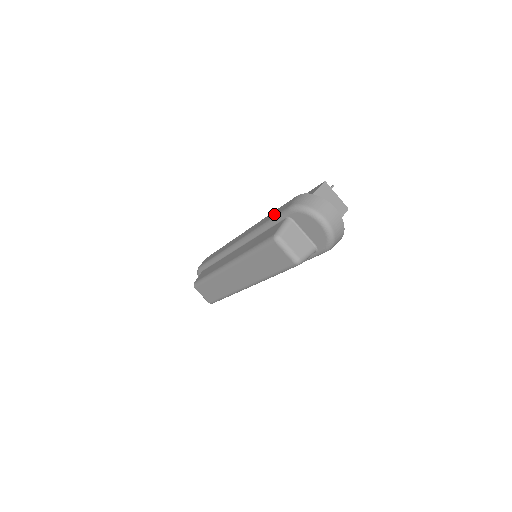
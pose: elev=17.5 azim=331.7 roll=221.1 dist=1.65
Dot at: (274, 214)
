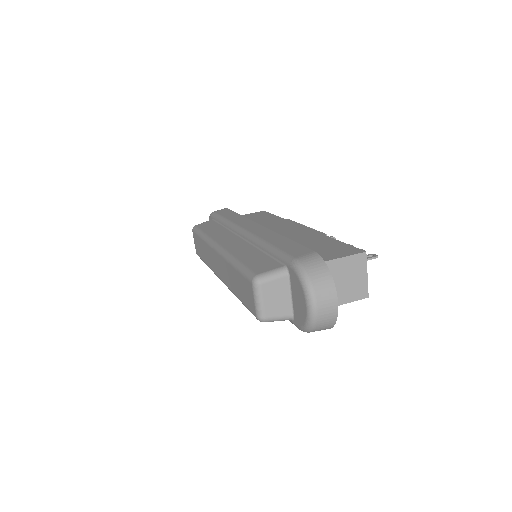
Dot at: (284, 246)
